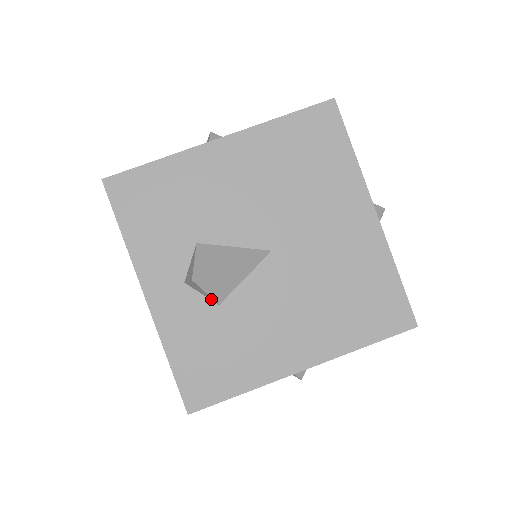
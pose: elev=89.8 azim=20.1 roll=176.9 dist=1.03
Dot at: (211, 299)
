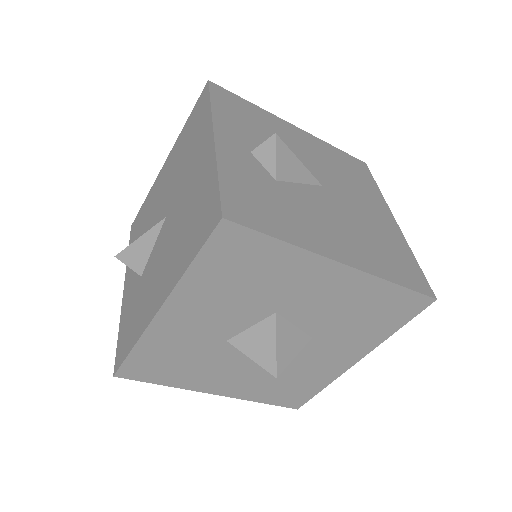
Dot at: (271, 171)
